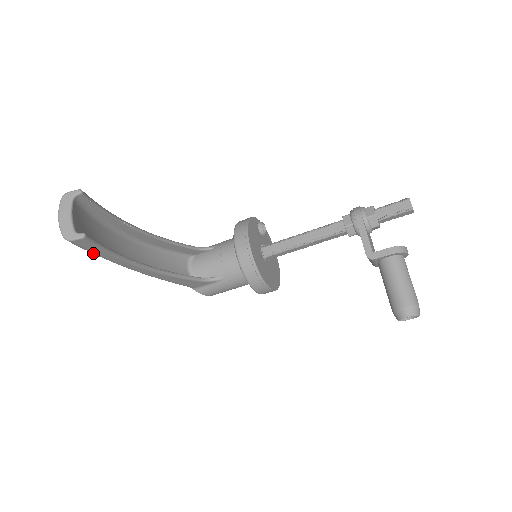
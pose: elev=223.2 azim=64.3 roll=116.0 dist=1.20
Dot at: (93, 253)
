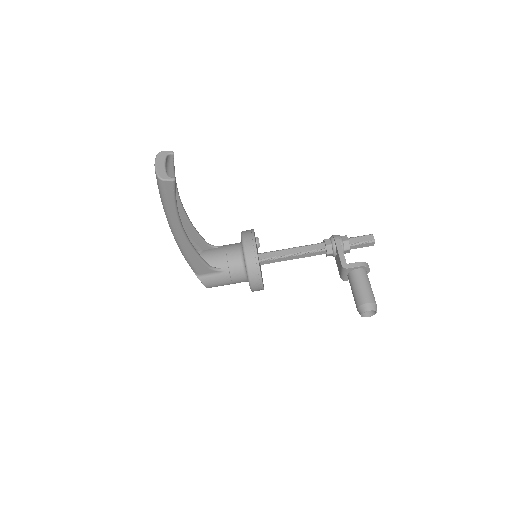
Dot at: (165, 201)
